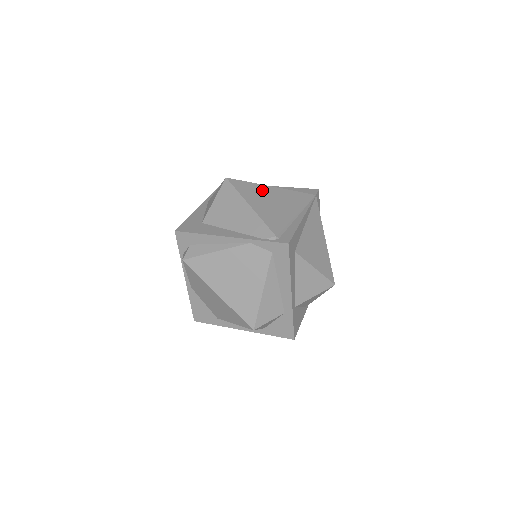
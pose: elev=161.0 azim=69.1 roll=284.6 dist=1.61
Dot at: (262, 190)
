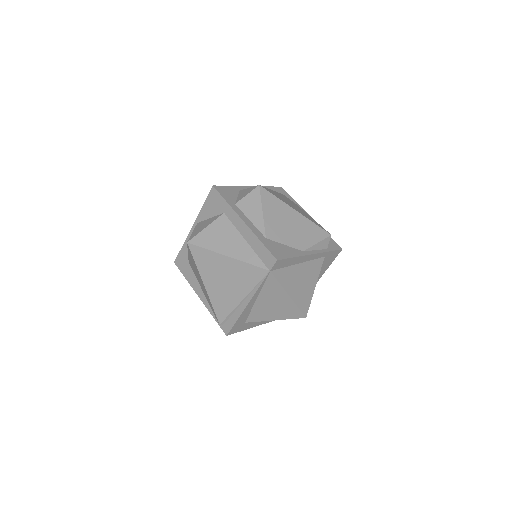
Dot at: (217, 263)
